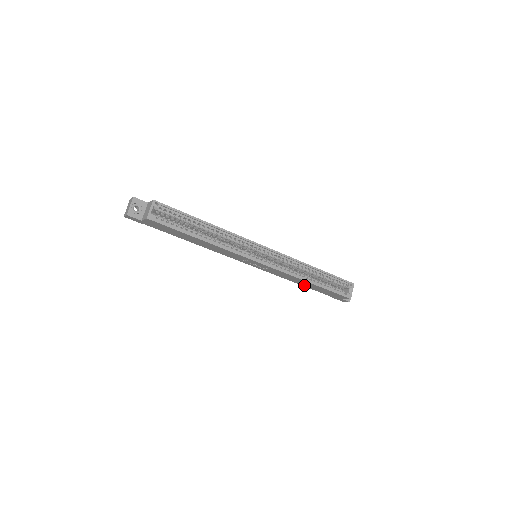
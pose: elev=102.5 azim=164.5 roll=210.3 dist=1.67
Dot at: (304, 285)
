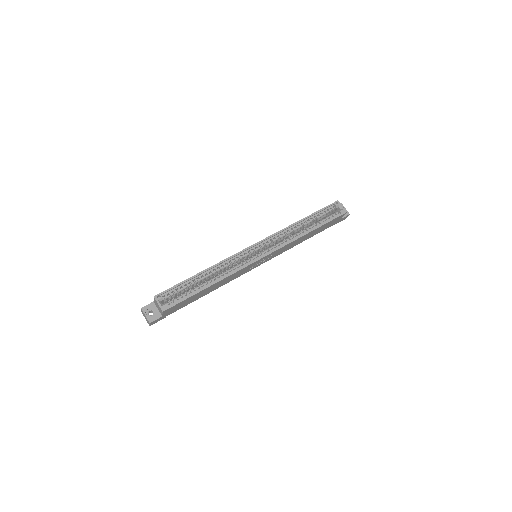
Dot at: (308, 238)
